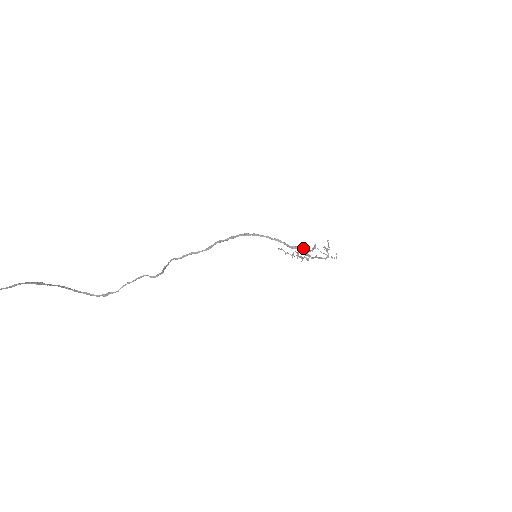
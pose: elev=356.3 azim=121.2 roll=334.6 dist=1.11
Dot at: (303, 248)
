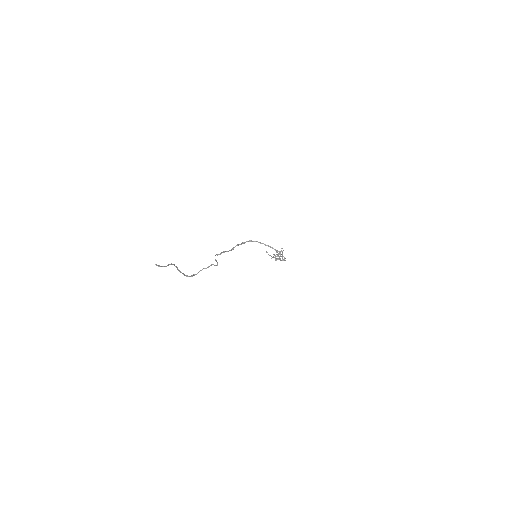
Dot at: (282, 252)
